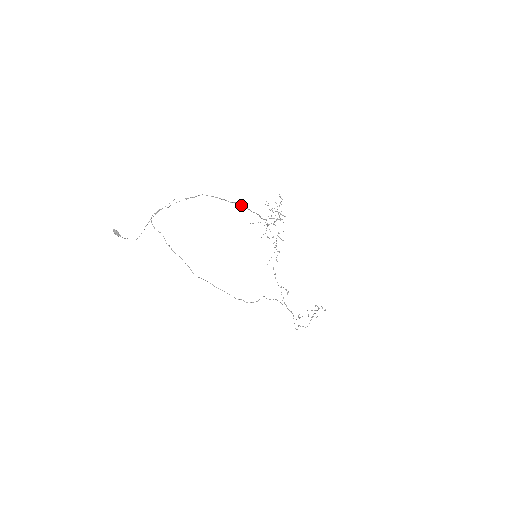
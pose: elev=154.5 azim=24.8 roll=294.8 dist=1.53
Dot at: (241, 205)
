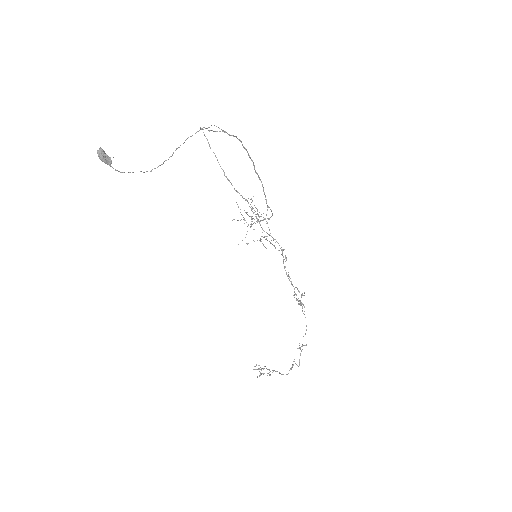
Dot at: (257, 174)
